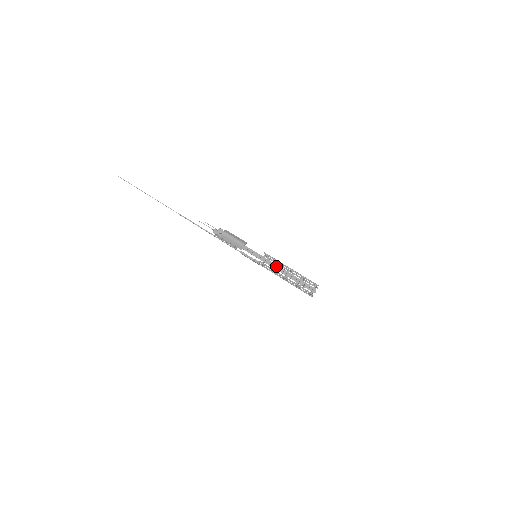
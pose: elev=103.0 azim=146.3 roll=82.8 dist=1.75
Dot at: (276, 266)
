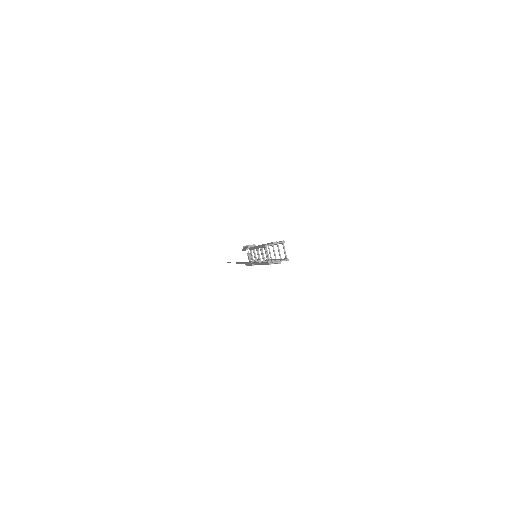
Dot at: (260, 245)
